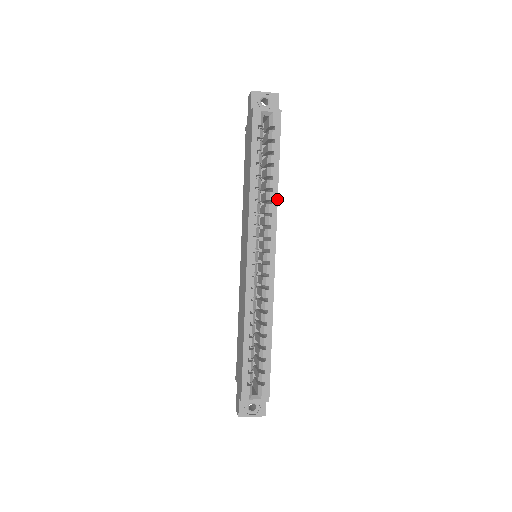
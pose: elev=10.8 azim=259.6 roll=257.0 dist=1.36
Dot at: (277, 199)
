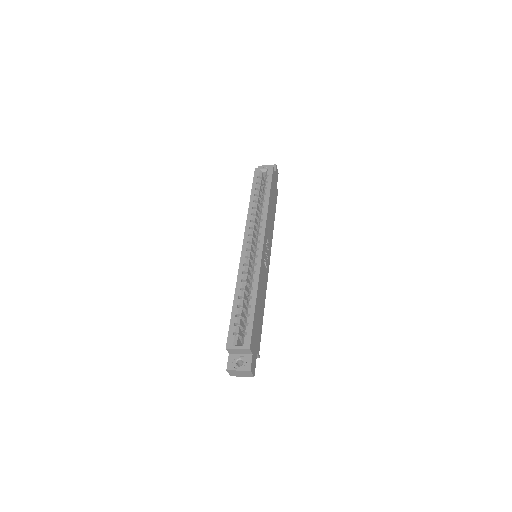
Dot at: (267, 212)
